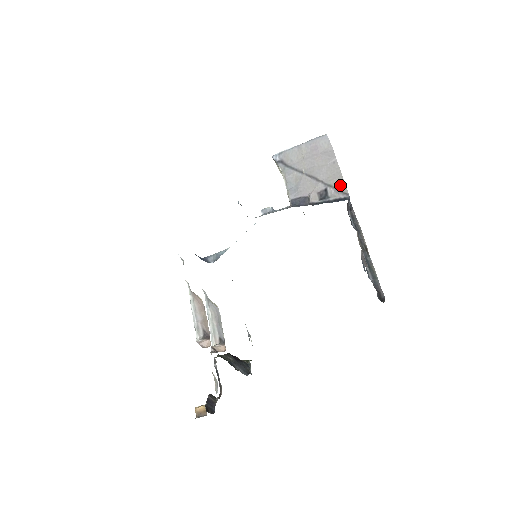
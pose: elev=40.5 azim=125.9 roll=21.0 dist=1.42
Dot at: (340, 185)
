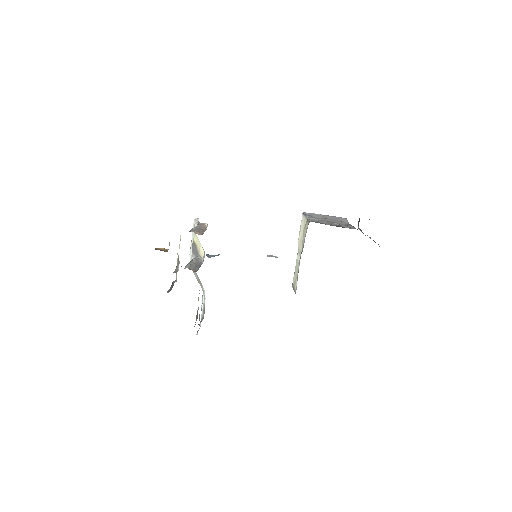
Dot at: (352, 227)
